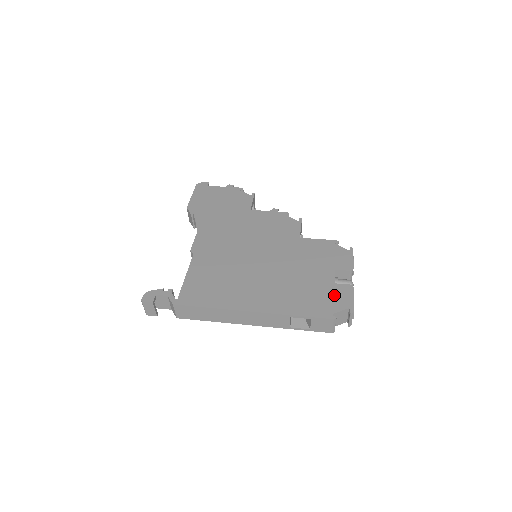
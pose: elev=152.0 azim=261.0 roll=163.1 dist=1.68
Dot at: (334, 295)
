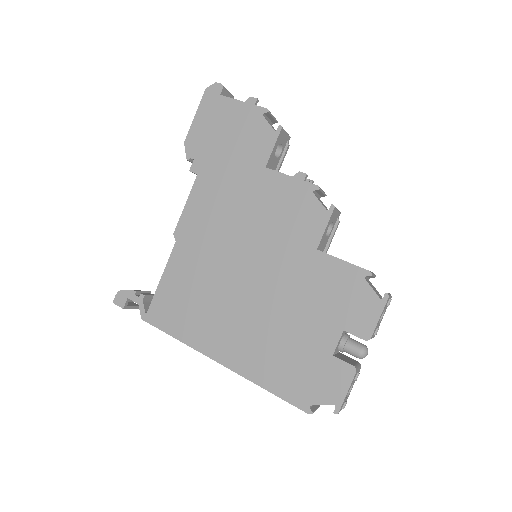
Dot at: (324, 376)
